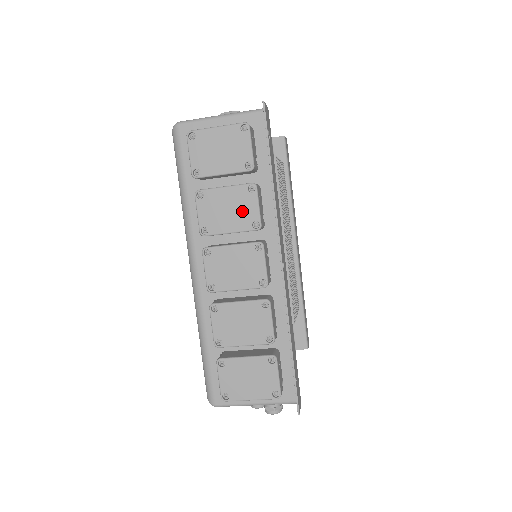
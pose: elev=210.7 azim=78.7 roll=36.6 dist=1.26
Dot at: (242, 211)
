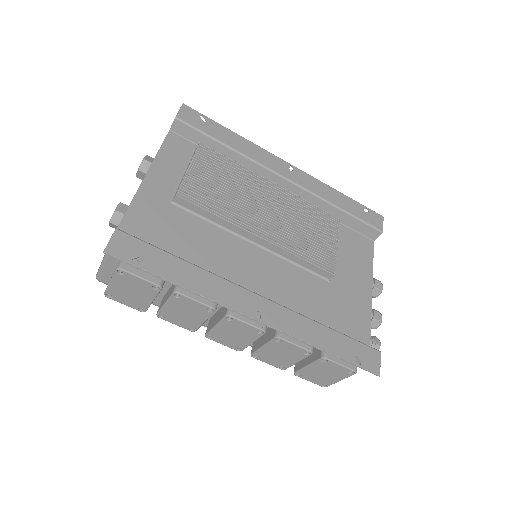
Dot at: (192, 309)
